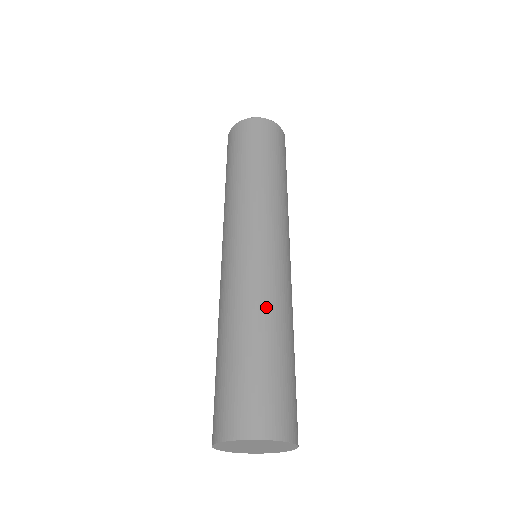
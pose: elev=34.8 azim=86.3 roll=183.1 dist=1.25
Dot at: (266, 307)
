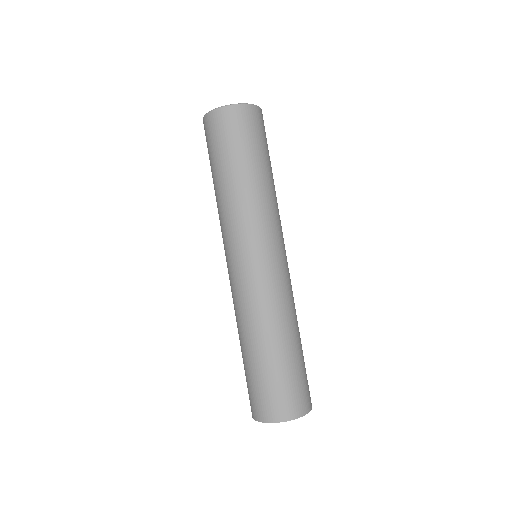
Dot at: (293, 316)
